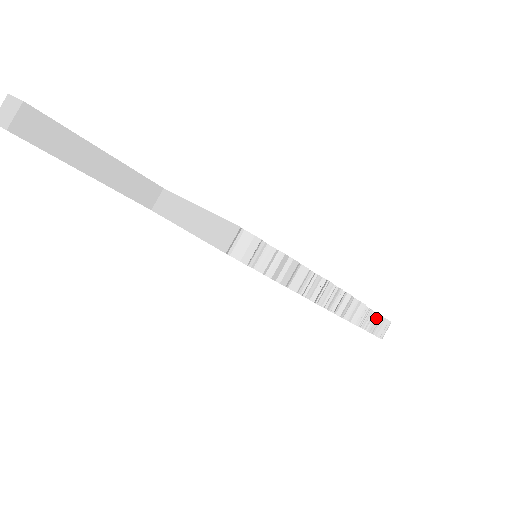
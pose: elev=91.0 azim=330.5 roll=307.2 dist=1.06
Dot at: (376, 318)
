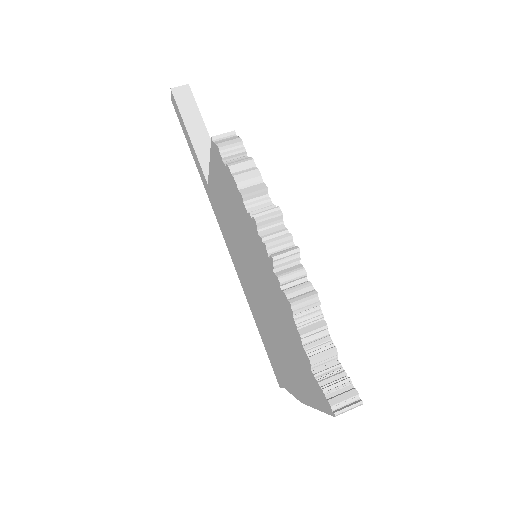
Dot at: (341, 378)
